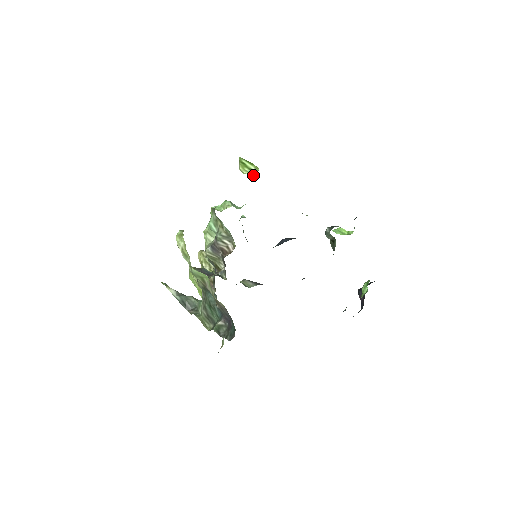
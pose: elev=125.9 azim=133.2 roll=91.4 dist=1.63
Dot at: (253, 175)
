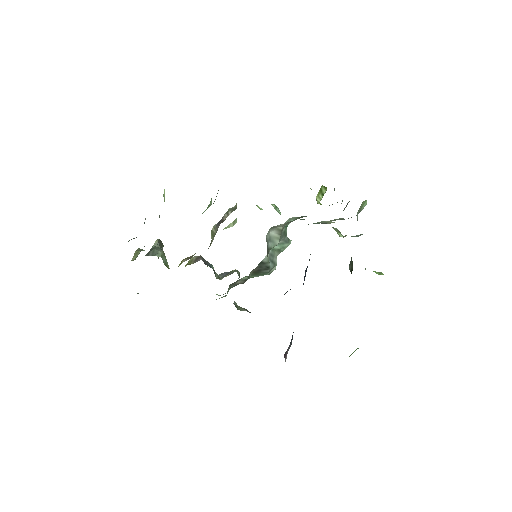
Dot at: occluded
